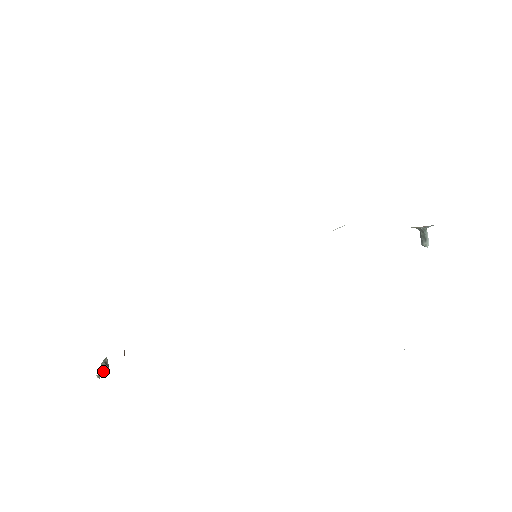
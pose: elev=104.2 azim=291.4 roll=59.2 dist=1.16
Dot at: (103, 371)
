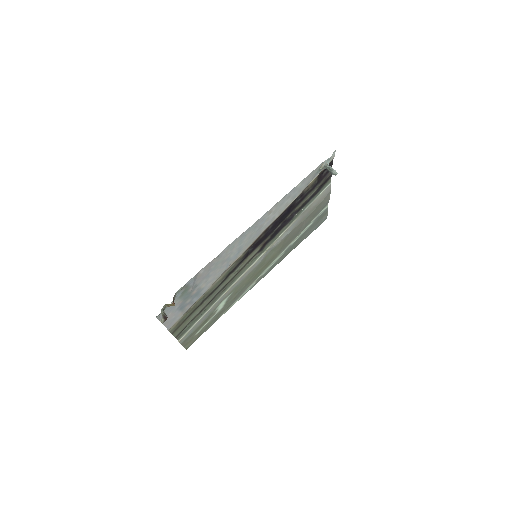
Dot at: (164, 319)
